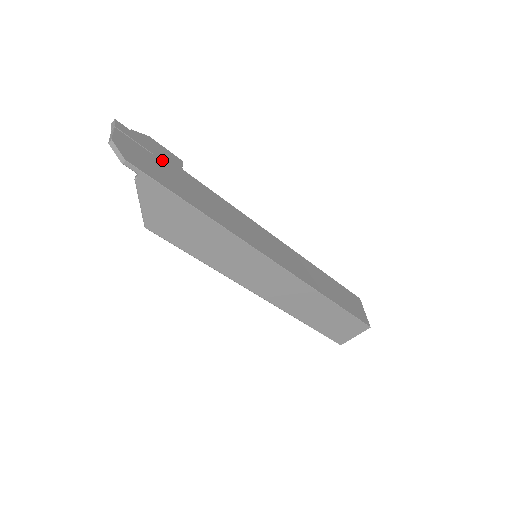
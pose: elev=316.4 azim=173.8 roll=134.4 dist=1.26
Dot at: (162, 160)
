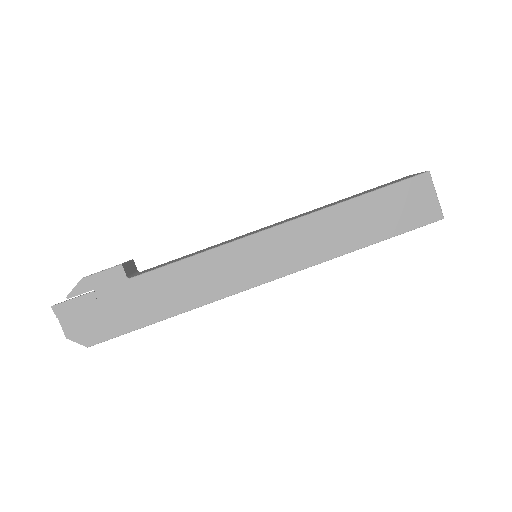
Dot at: (107, 297)
